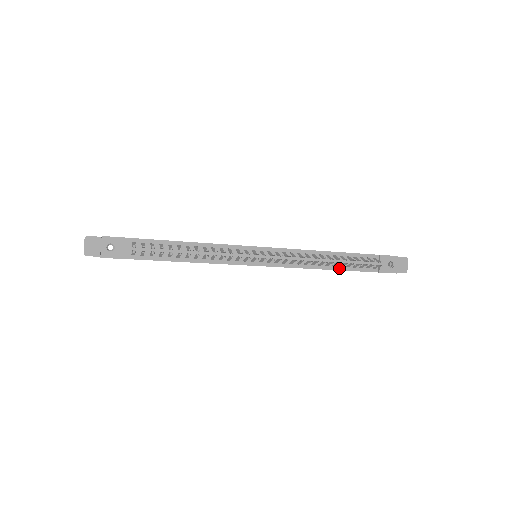
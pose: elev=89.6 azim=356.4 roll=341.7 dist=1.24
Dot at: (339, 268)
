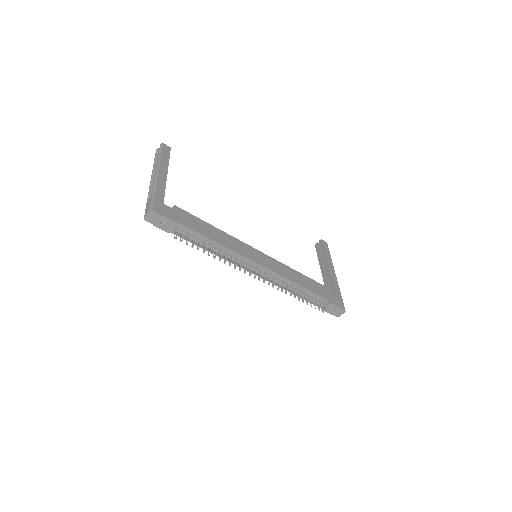
Dot at: occluded
